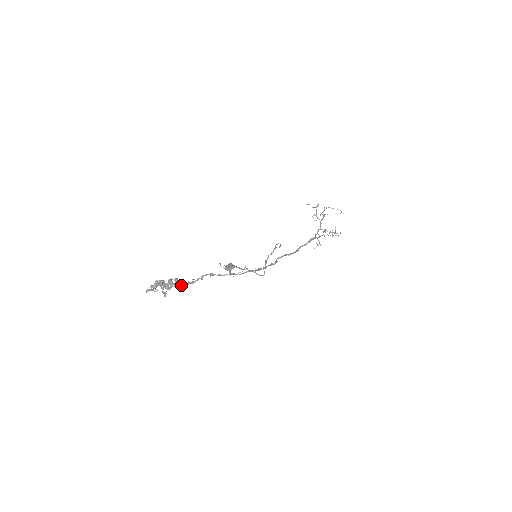
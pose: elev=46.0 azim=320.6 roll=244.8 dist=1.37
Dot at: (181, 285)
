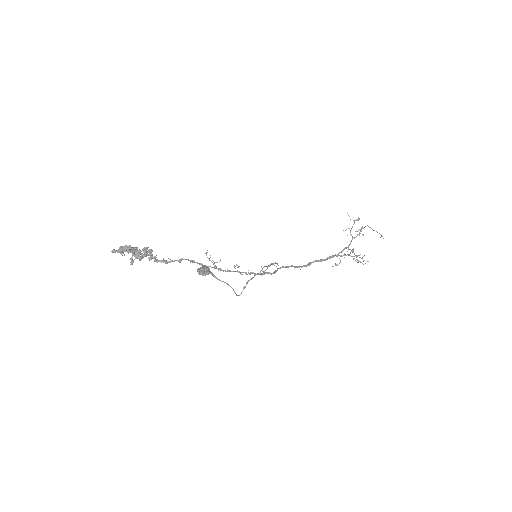
Dot at: (154, 259)
